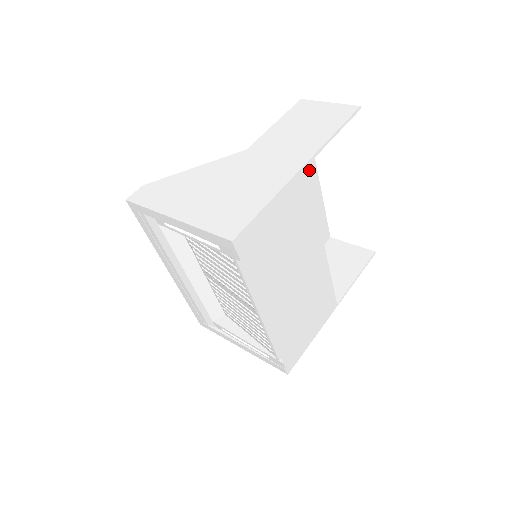
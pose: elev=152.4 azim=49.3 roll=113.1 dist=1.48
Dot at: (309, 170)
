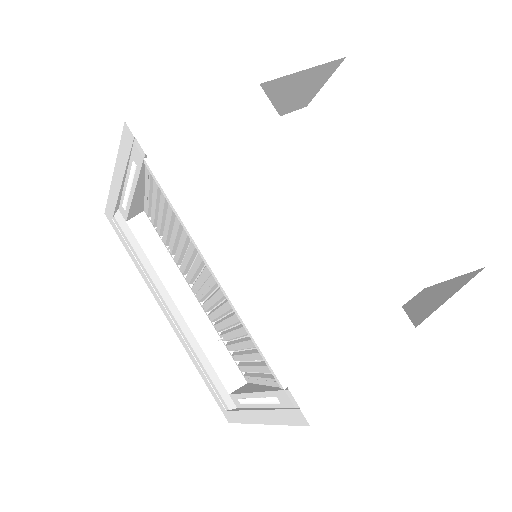
Dot at: (341, 181)
